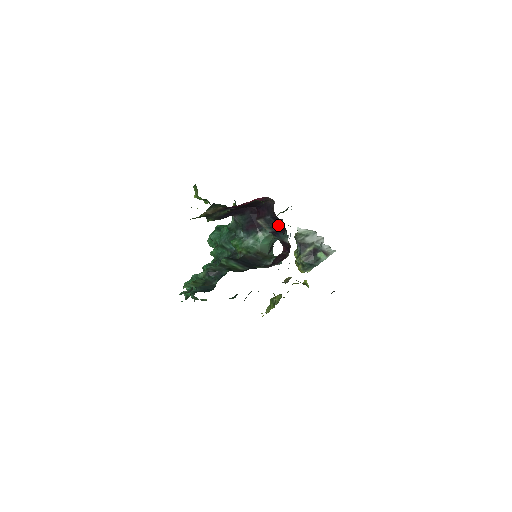
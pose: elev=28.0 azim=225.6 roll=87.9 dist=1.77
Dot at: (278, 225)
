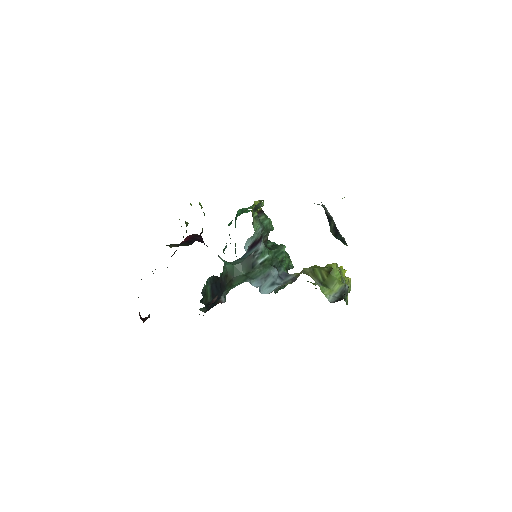
Dot at: occluded
